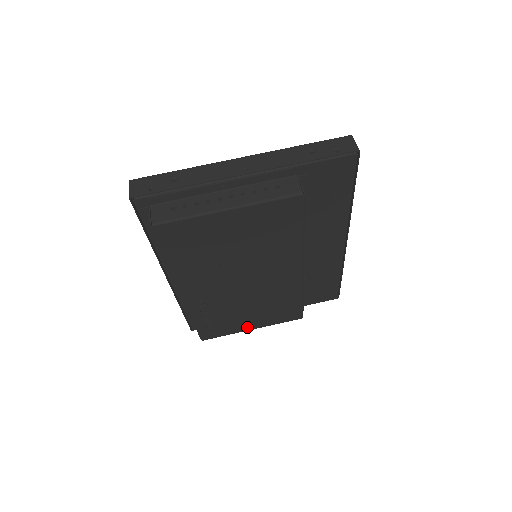
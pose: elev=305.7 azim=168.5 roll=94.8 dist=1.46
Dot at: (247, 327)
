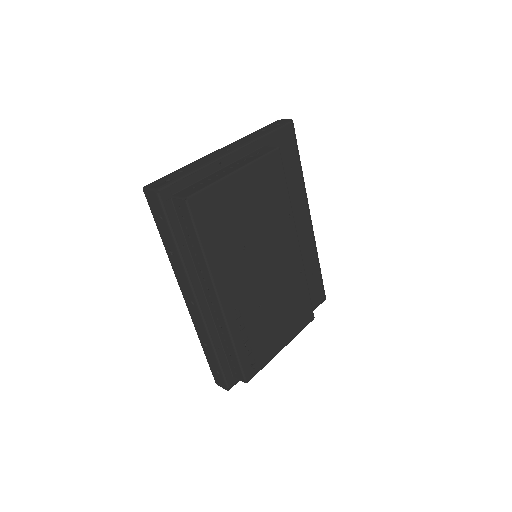
Dot at: (278, 346)
